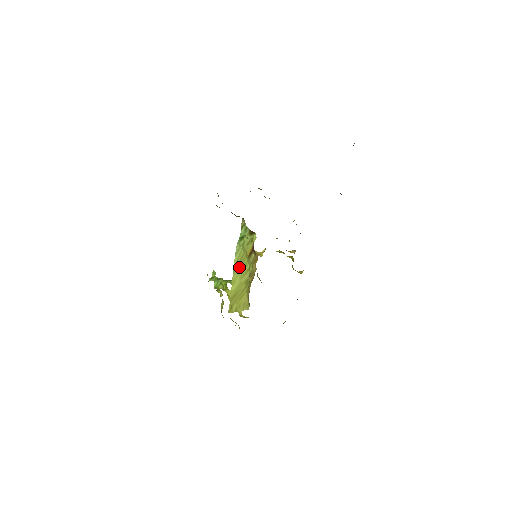
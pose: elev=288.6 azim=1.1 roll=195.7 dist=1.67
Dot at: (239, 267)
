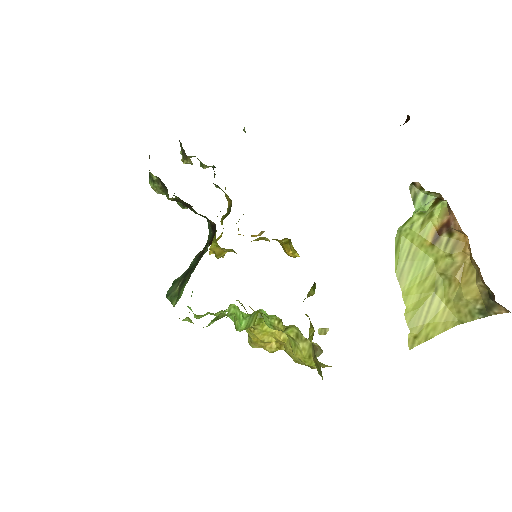
Dot at: (410, 268)
